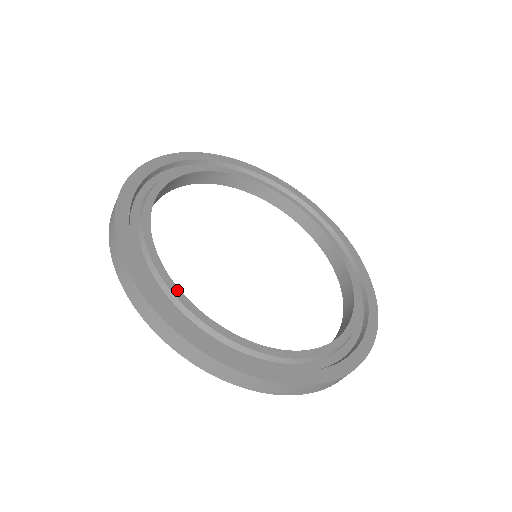
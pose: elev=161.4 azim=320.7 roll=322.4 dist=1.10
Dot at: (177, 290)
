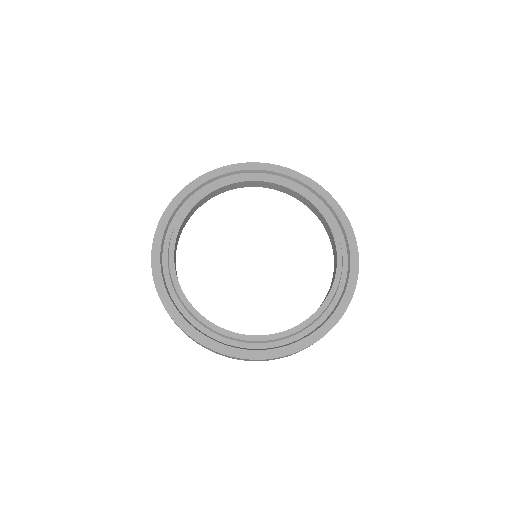
Dot at: (172, 257)
